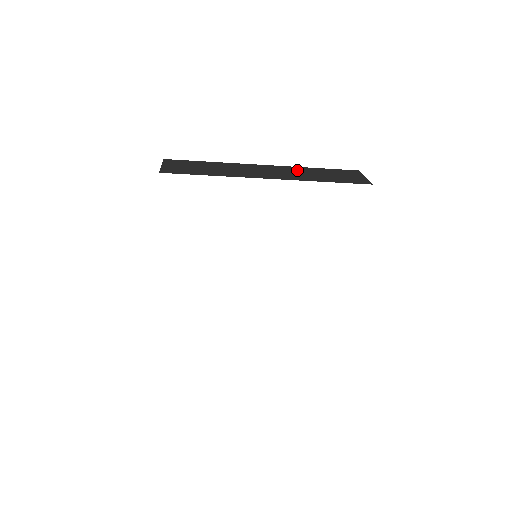
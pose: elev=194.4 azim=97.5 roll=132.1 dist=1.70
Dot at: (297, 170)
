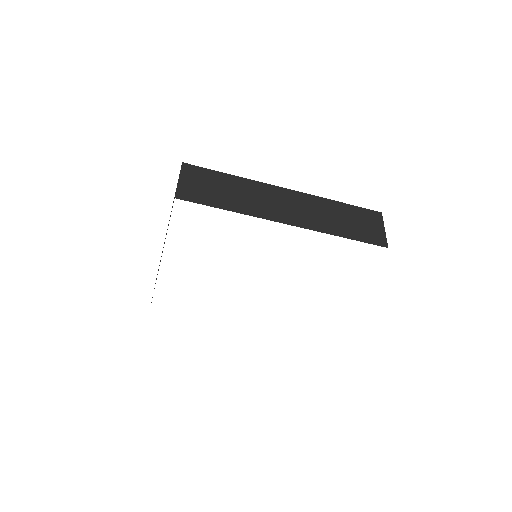
Dot at: (319, 206)
